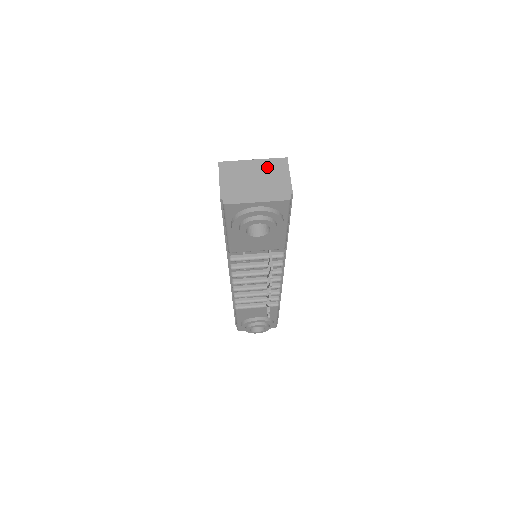
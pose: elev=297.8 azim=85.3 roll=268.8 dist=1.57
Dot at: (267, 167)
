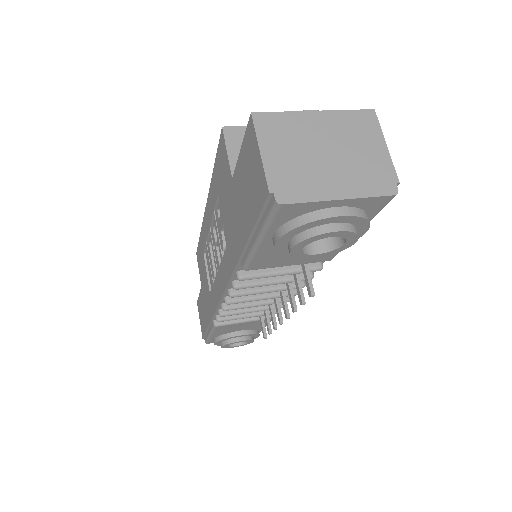
Dot at: (343, 127)
